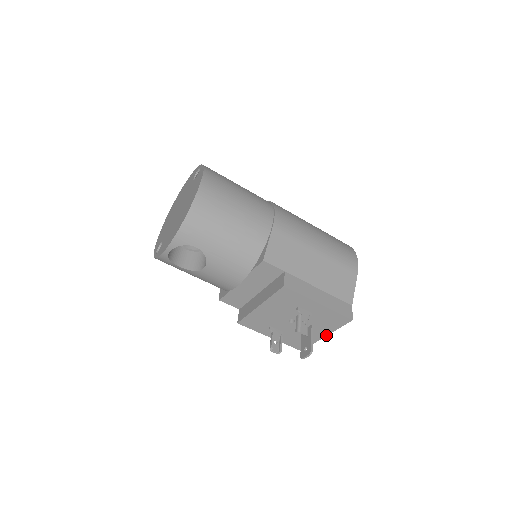
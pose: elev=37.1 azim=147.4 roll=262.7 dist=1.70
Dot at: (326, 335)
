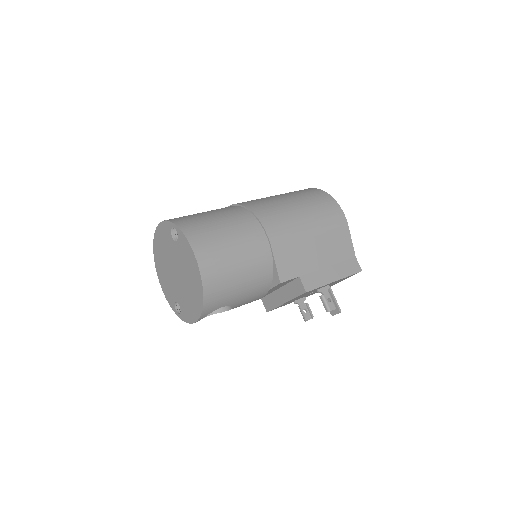
Dot at: occluded
